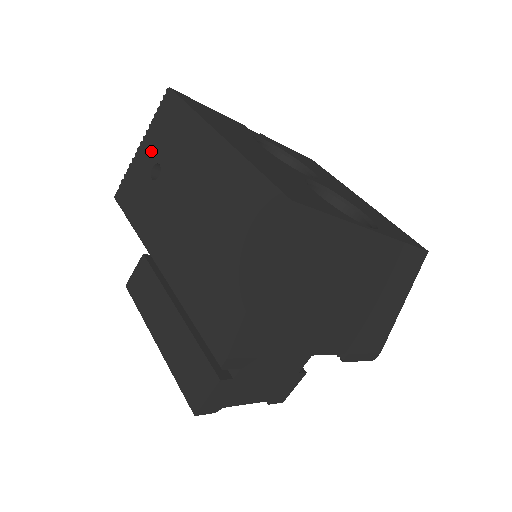
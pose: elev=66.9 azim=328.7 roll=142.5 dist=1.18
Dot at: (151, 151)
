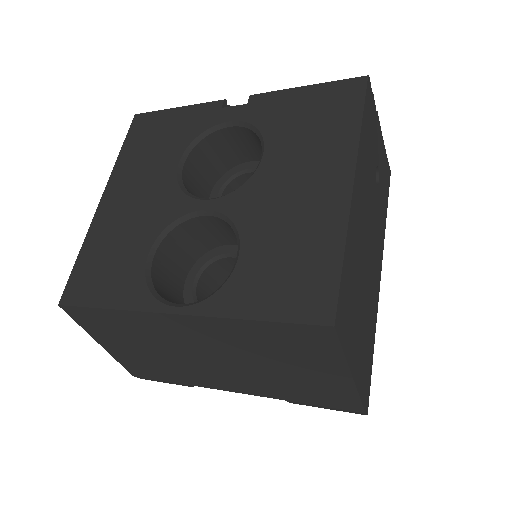
Dot at: occluded
